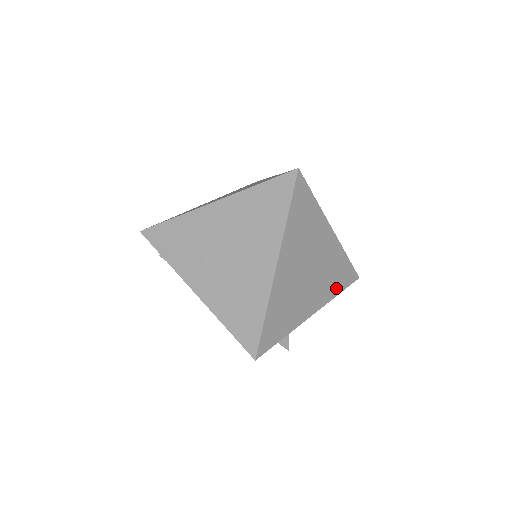
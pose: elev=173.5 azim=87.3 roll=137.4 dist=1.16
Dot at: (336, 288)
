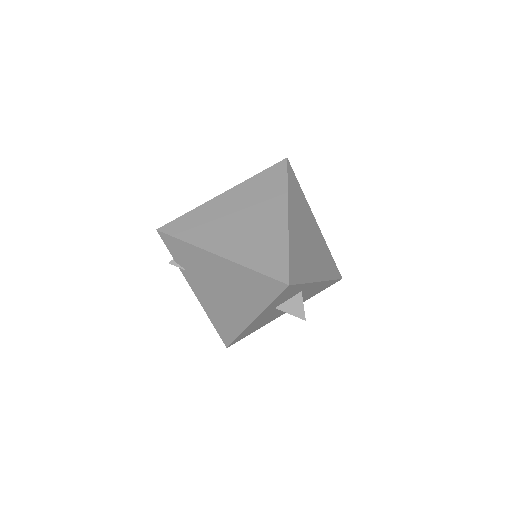
Dot at: (329, 273)
